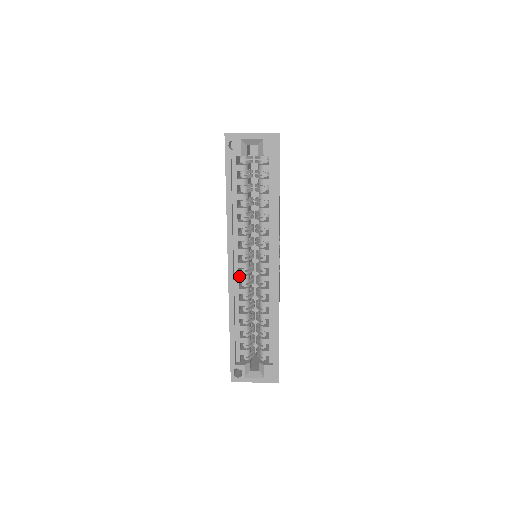
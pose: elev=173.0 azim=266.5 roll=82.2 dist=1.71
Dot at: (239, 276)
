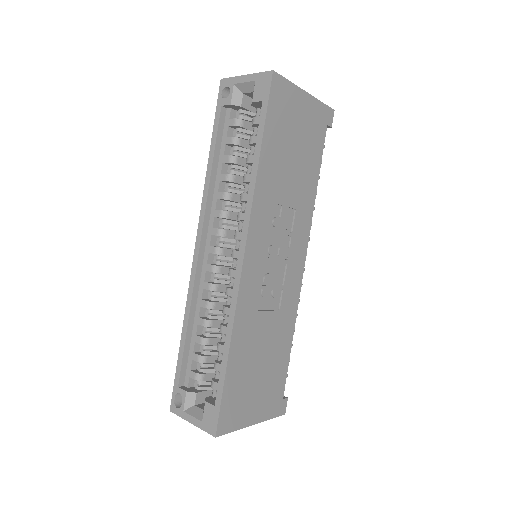
Dot at: (207, 264)
